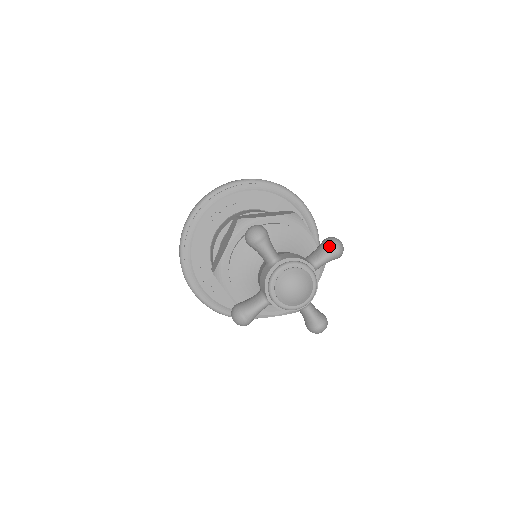
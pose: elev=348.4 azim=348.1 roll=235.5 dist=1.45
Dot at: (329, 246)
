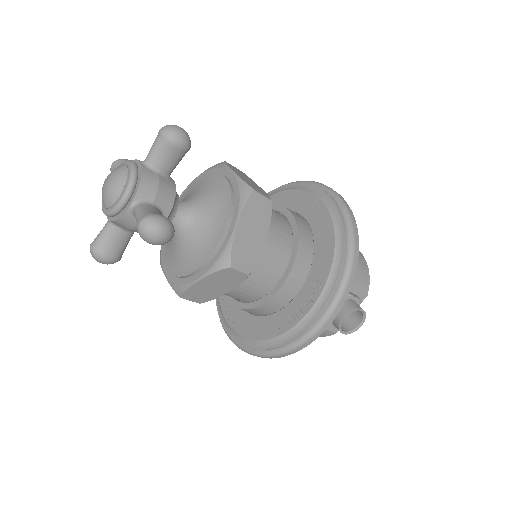
Dot at: occluded
